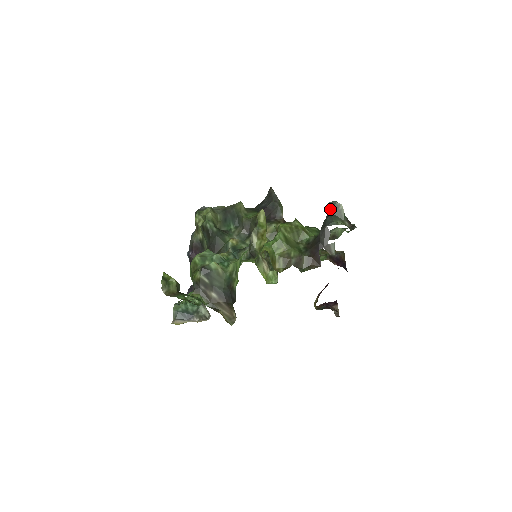
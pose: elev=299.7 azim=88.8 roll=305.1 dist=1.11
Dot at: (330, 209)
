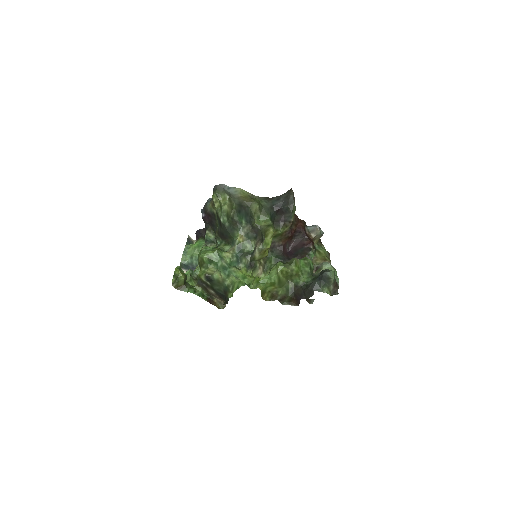
Dot at: (323, 277)
